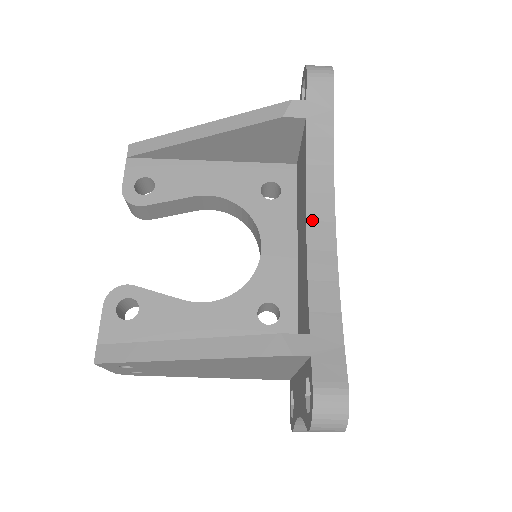
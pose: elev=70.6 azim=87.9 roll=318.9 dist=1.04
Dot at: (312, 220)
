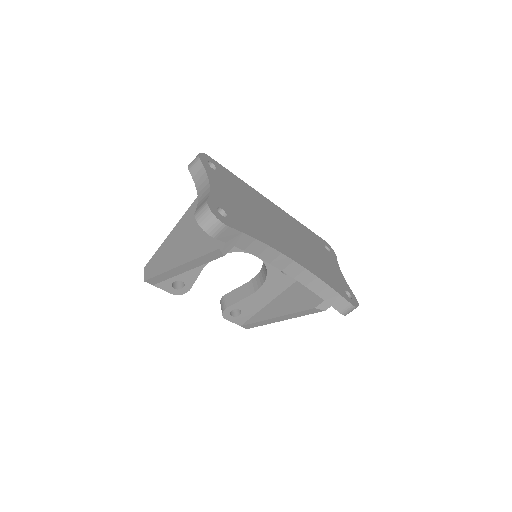
Dot at: (284, 269)
